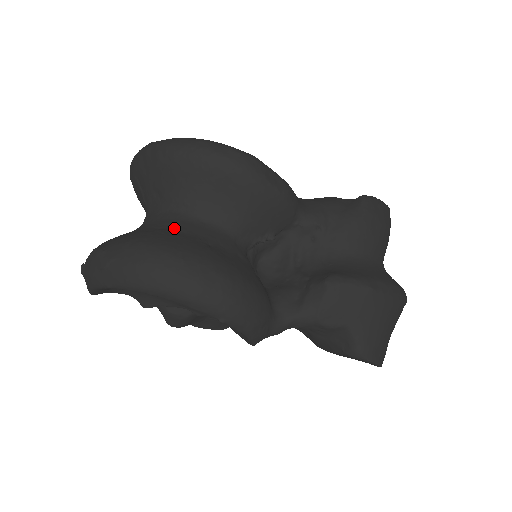
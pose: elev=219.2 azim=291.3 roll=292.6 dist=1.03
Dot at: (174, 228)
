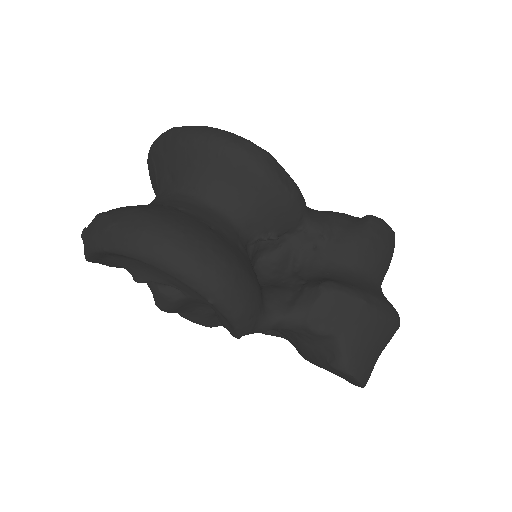
Dot at: (180, 207)
